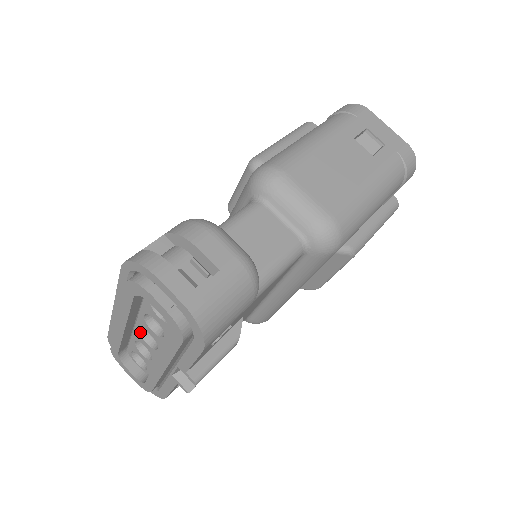
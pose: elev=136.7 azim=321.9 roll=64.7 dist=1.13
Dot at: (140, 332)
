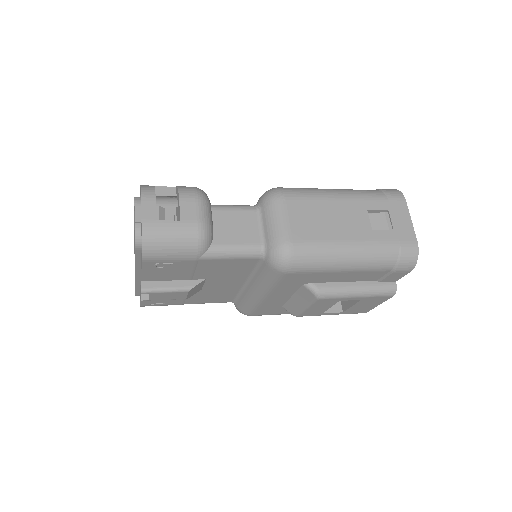
Dot at: occluded
